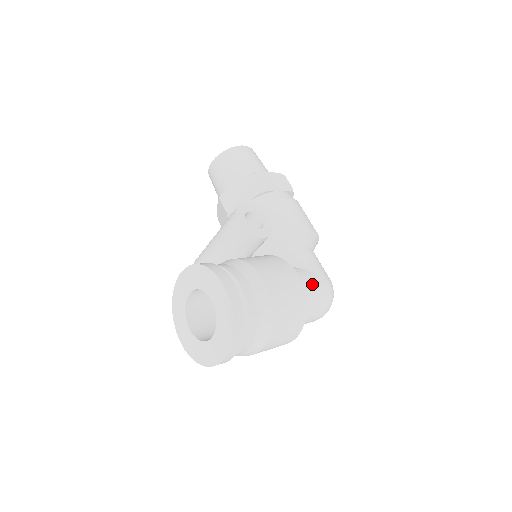
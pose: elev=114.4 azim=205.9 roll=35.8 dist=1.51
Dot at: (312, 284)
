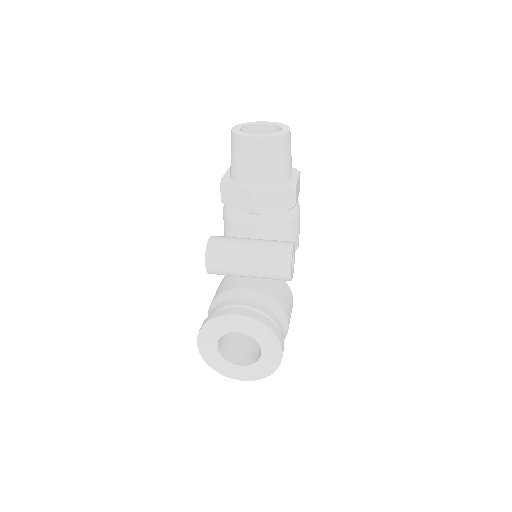
Dot at: occluded
